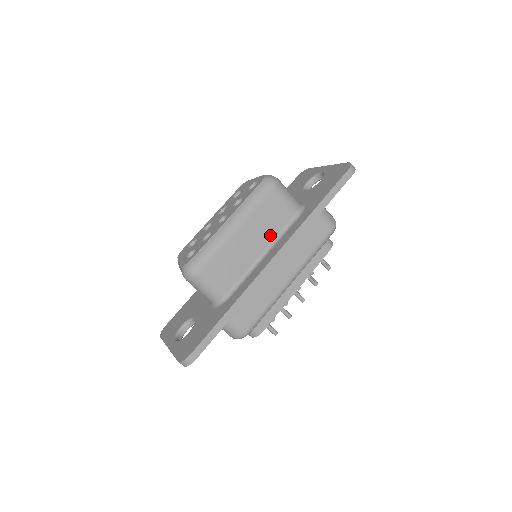
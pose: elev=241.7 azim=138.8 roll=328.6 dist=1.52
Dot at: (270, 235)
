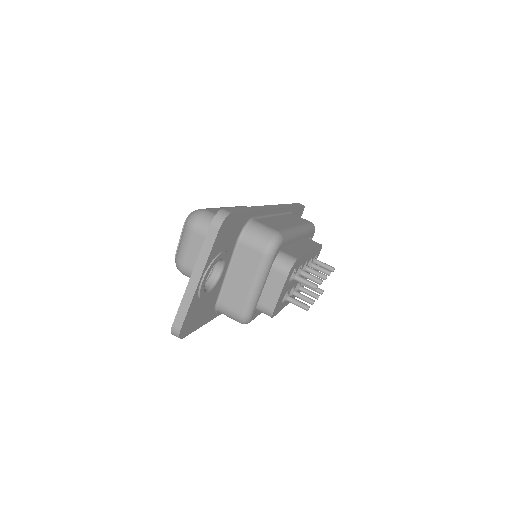
Dot at: occluded
